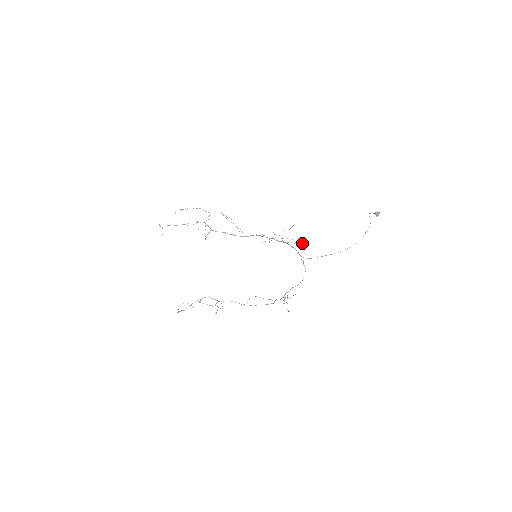
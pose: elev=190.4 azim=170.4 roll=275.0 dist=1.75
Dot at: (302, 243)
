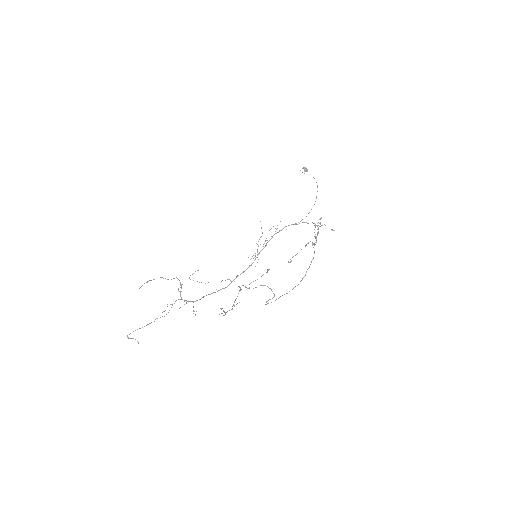
Dot at: occluded
